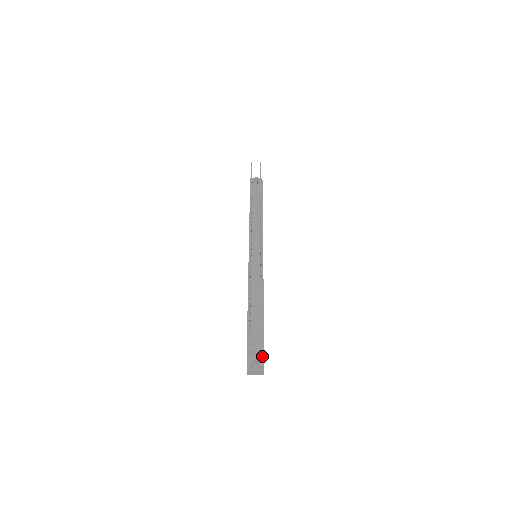
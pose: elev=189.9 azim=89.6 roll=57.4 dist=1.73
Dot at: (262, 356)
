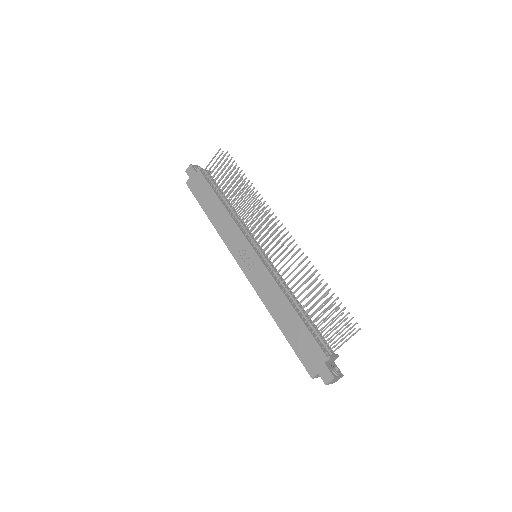
Dot at: (334, 362)
